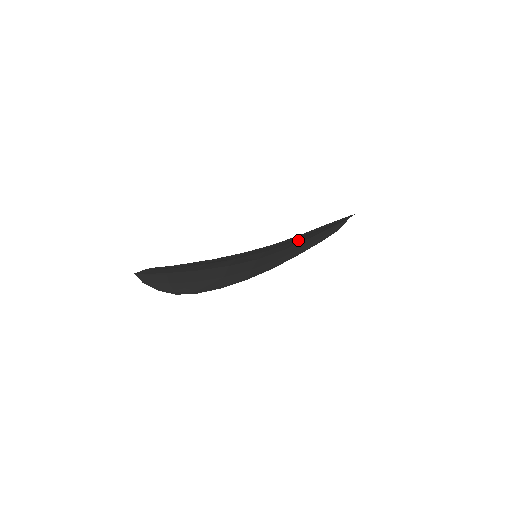
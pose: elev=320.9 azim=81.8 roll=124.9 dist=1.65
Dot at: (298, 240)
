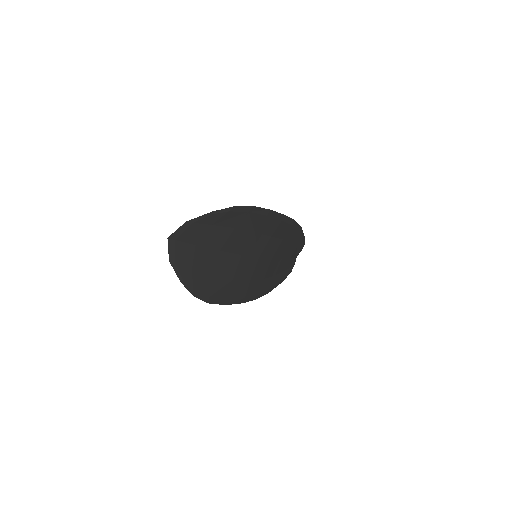
Dot at: (283, 244)
